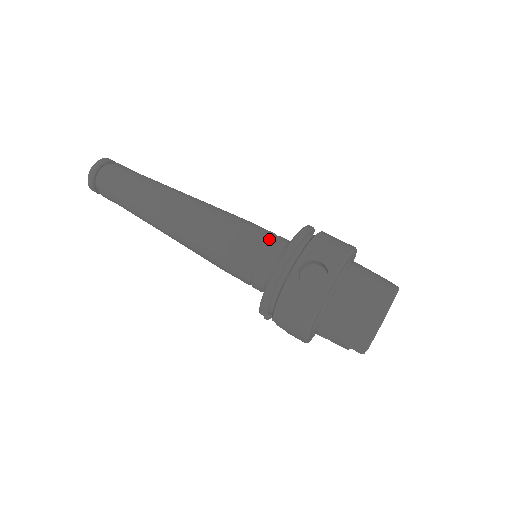
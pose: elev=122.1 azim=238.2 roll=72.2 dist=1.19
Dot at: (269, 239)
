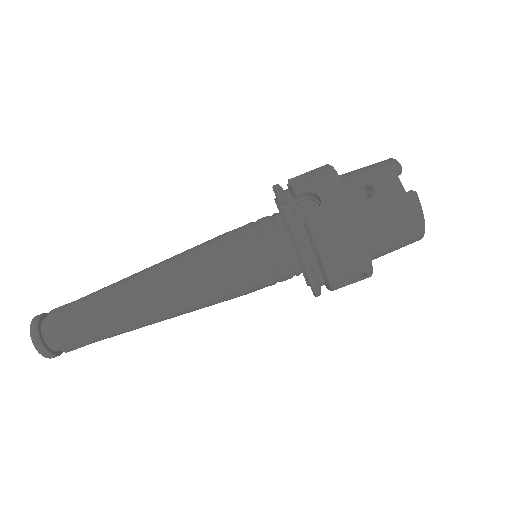
Dot at: (270, 267)
